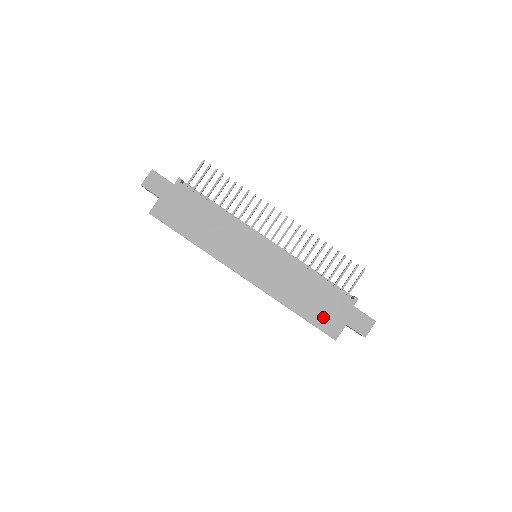
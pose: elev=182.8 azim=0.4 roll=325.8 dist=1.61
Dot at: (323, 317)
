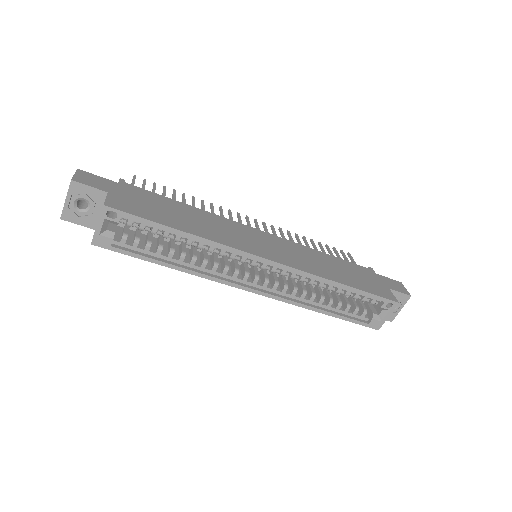
Dot at: (369, 285)
